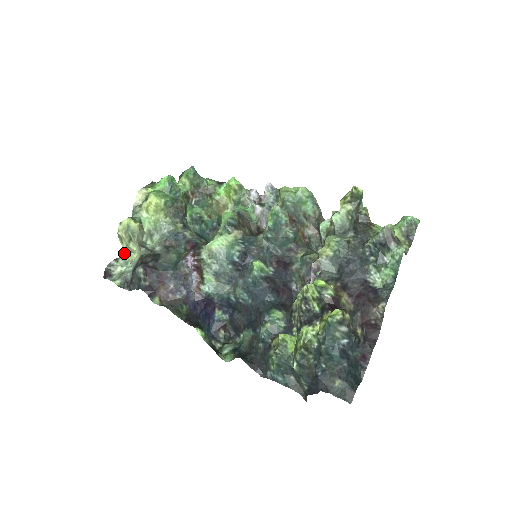
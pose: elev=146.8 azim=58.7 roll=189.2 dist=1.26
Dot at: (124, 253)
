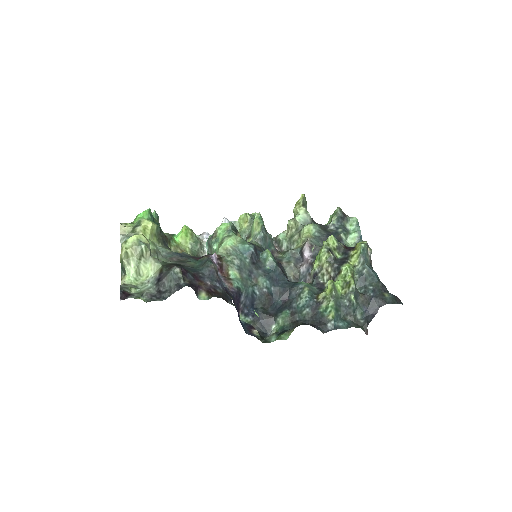
Dot at: (128, 279)
